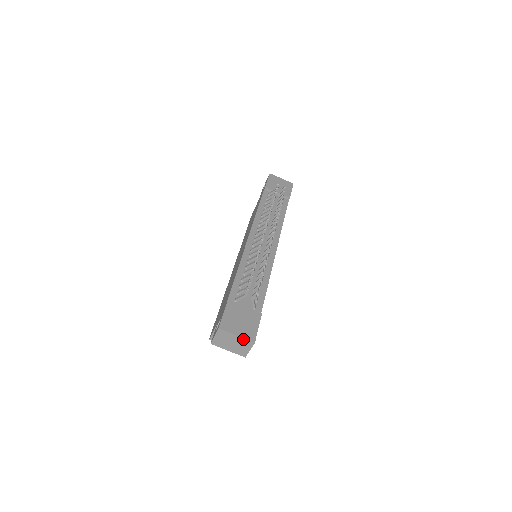
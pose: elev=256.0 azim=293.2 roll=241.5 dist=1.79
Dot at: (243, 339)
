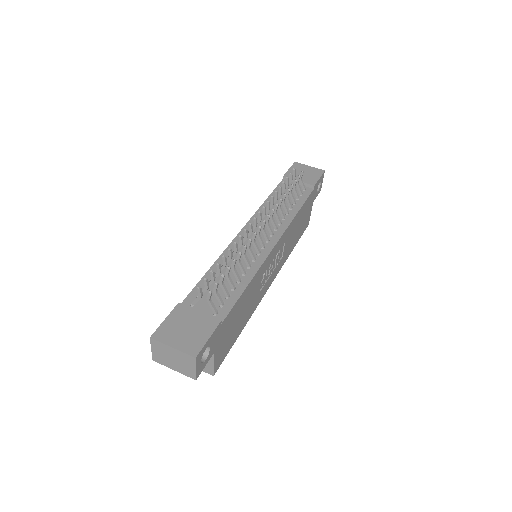
Dot at: (181, 353)
